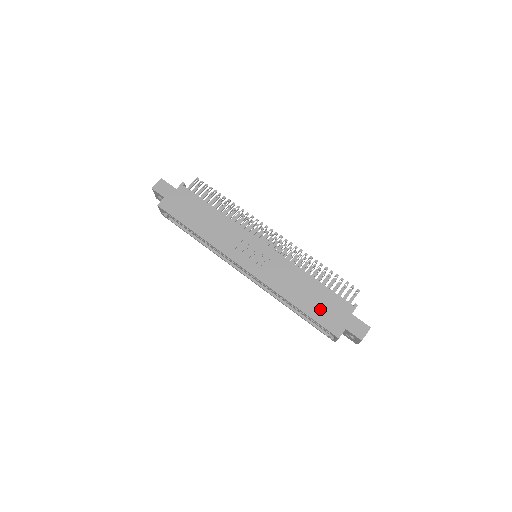
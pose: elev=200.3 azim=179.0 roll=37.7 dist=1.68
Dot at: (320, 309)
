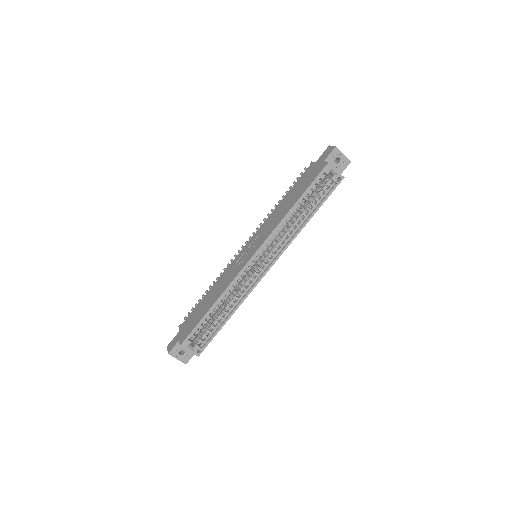
Dot at: (304, 185)
